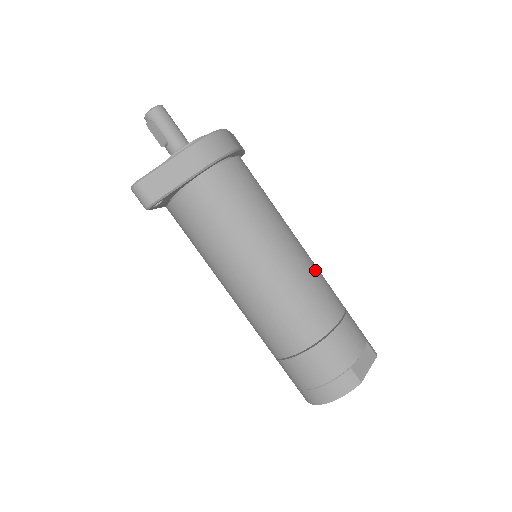
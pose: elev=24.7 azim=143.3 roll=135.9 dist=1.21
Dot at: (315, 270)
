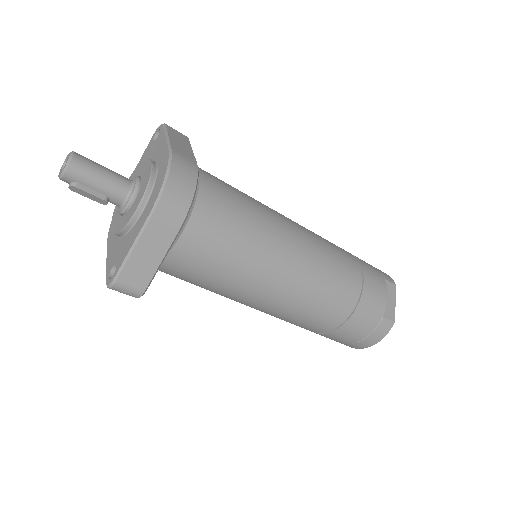
Dot at: (324, 248)
